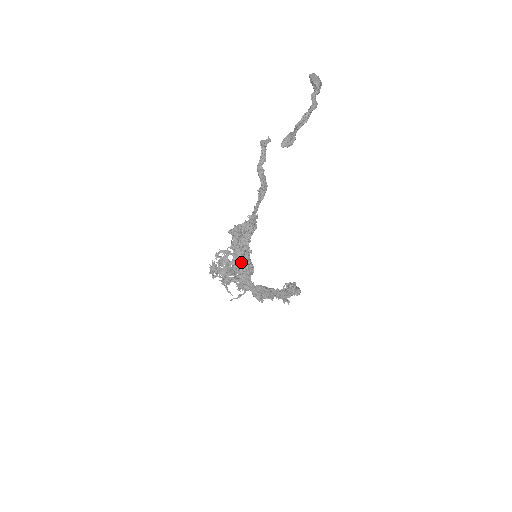
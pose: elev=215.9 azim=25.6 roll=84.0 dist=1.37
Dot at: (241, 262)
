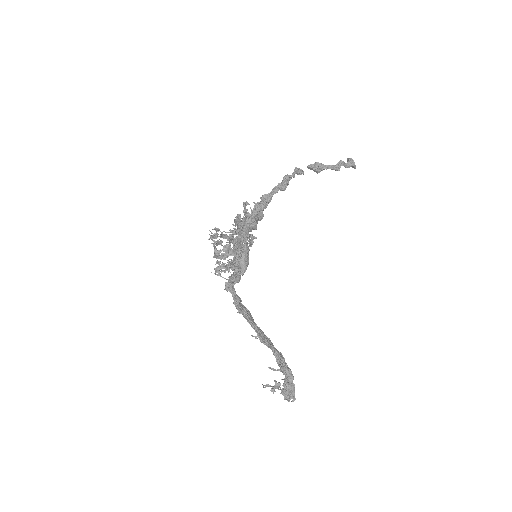
Dot at: occluded
